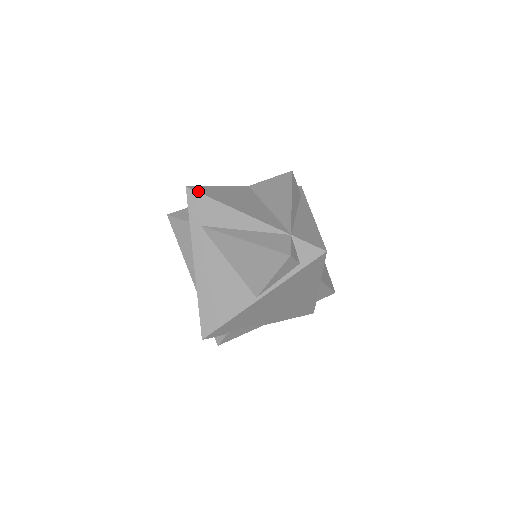
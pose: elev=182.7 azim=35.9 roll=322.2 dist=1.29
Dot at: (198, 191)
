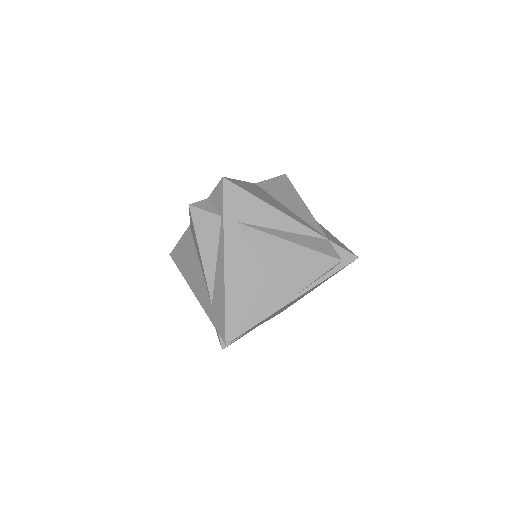
Dot at: (236, 184)
